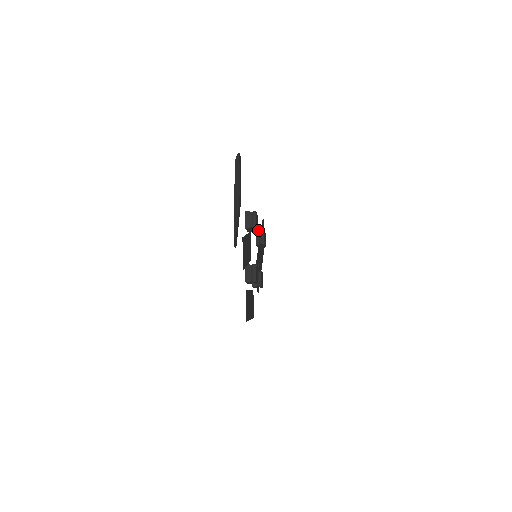
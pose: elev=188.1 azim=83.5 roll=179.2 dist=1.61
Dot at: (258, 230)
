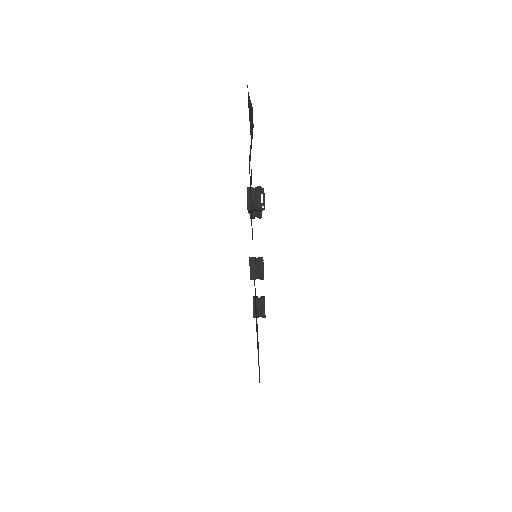
Dot at: (256, 296)
